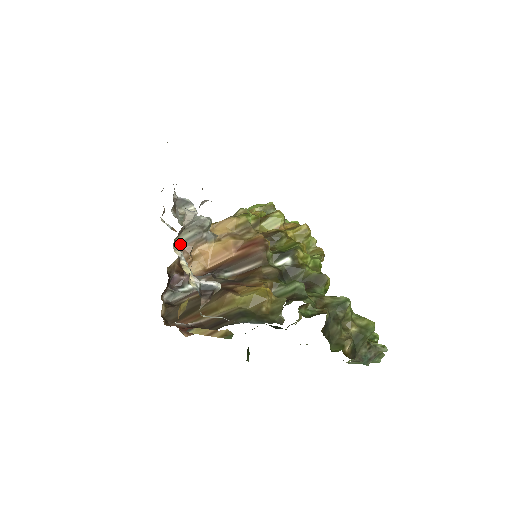
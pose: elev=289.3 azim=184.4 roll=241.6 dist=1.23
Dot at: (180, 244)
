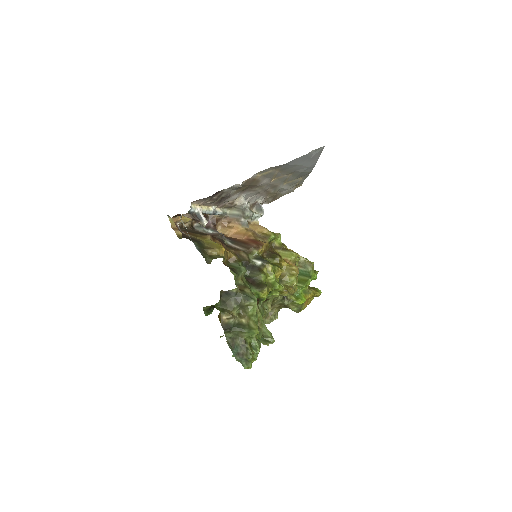
Dot at: (230, 214)
